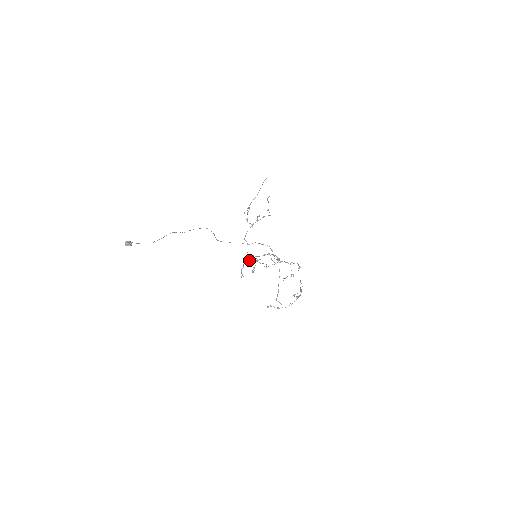
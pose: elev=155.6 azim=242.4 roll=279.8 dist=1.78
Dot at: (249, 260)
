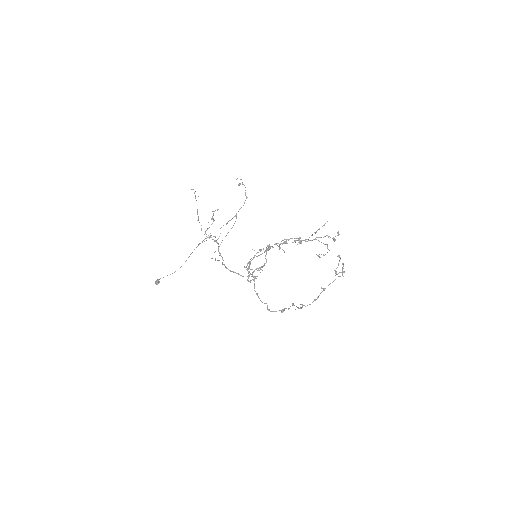
Dot at: occluded
